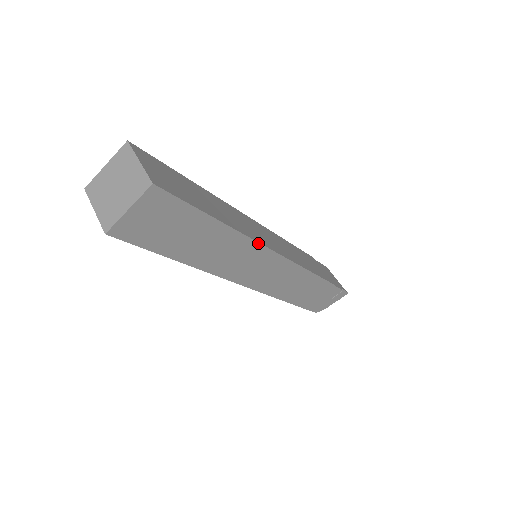
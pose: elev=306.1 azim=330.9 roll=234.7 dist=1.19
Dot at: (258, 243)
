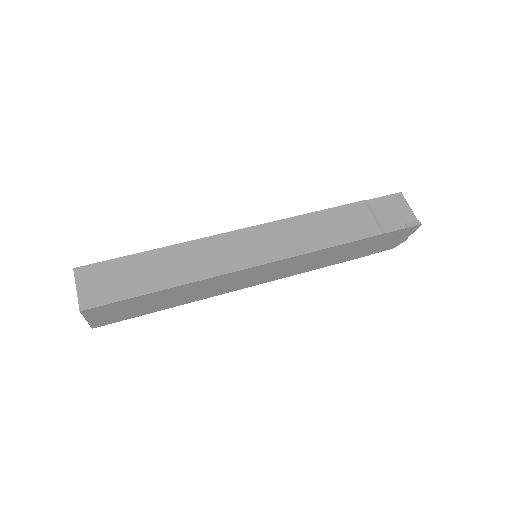
Dot at: (217, 276)
